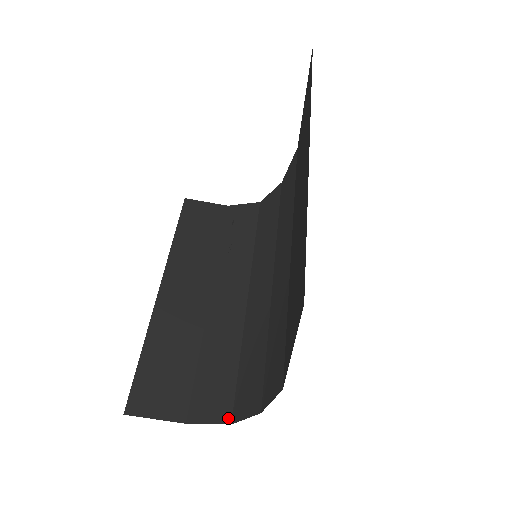
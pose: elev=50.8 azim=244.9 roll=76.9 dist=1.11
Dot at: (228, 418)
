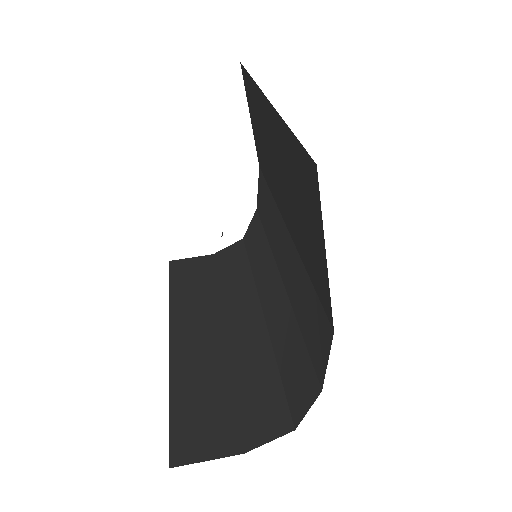
Dot at: (289, 426)
